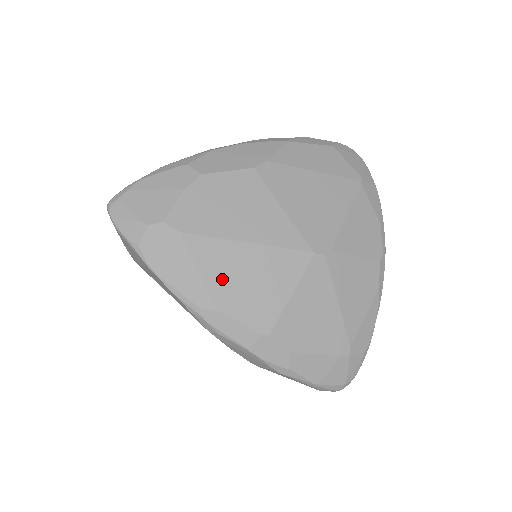
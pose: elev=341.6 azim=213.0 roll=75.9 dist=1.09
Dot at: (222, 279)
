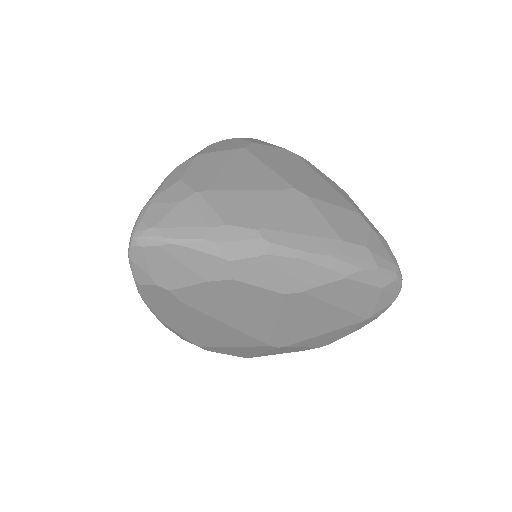
Dot at: (191, 325)
